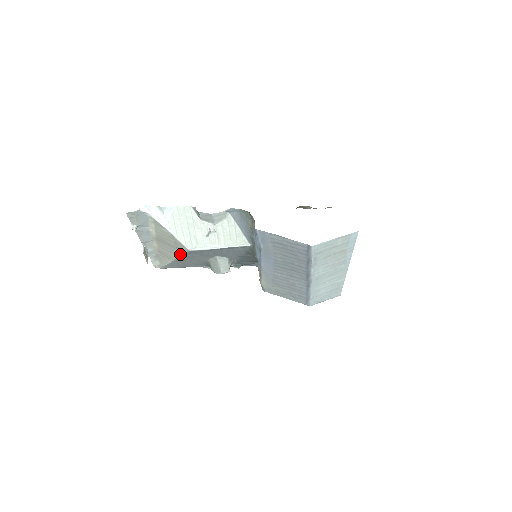
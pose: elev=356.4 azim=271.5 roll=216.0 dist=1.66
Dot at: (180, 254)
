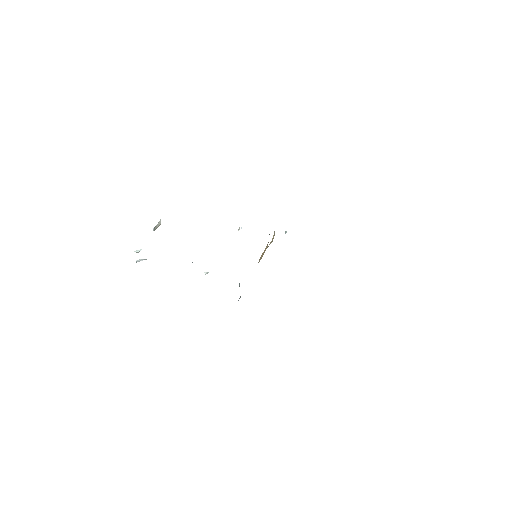
Dot at: occluded
